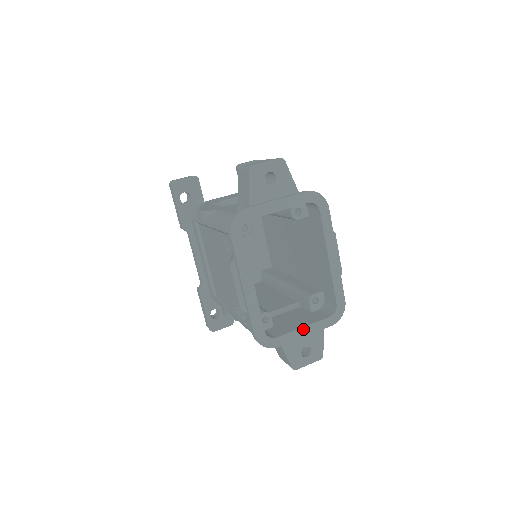
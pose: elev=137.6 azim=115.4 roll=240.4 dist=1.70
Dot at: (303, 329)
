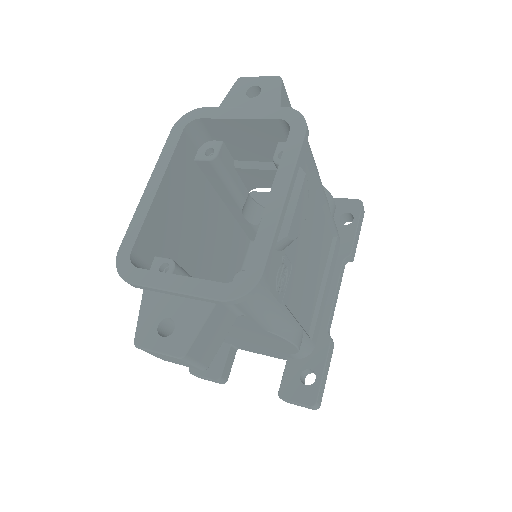
Dot at: (176, 278)
